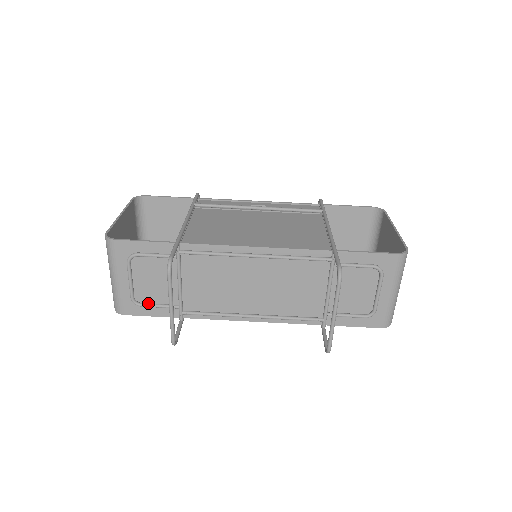
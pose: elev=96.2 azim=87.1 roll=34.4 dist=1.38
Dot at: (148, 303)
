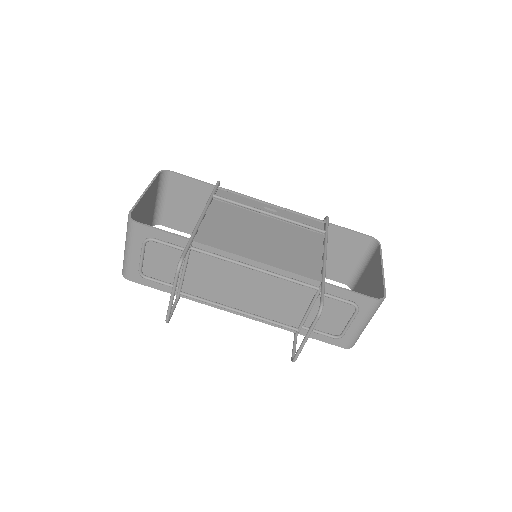
Dot at: (153, 278)
